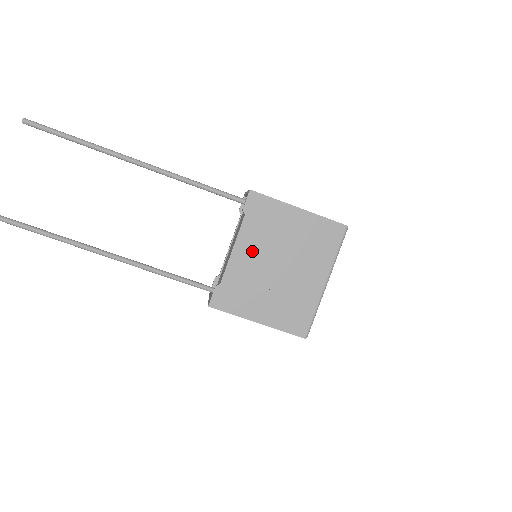
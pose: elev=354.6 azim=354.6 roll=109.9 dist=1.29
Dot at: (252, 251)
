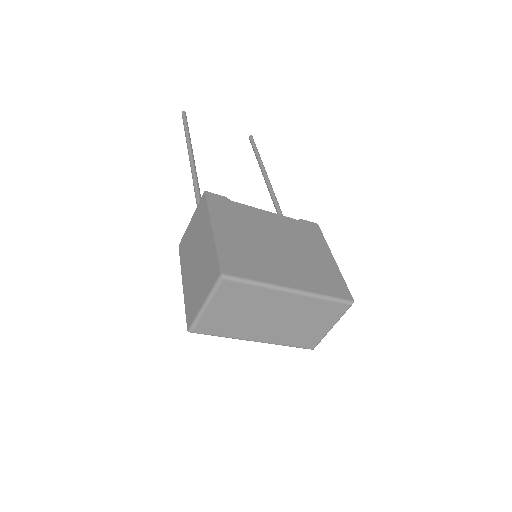
Dot at: (275, 224)
